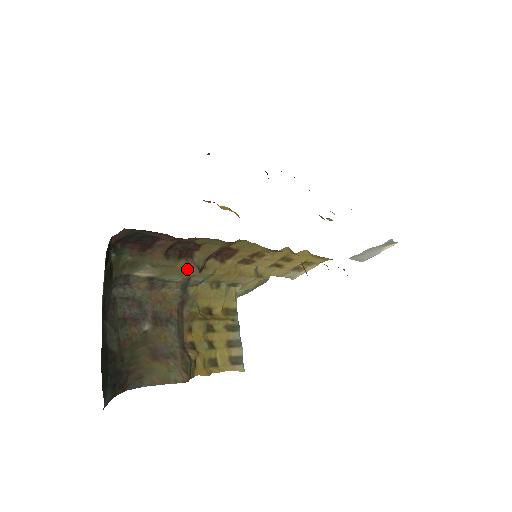
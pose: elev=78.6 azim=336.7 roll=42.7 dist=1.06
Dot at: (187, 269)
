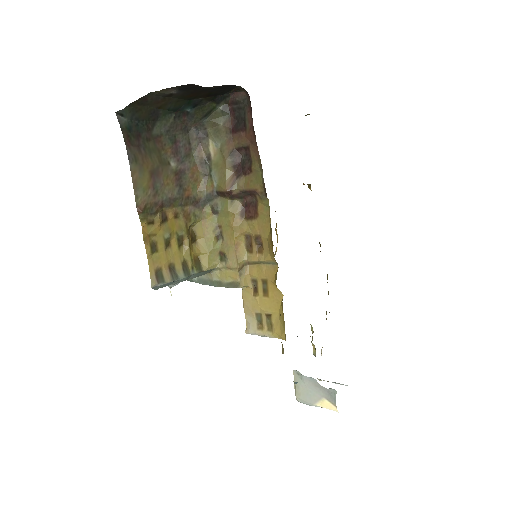
Dot at: (227, 180)
